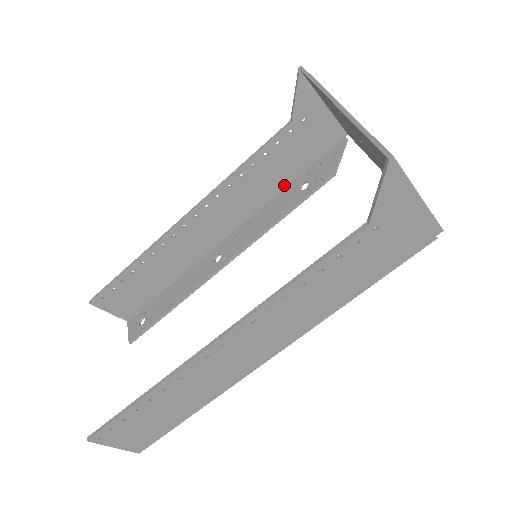
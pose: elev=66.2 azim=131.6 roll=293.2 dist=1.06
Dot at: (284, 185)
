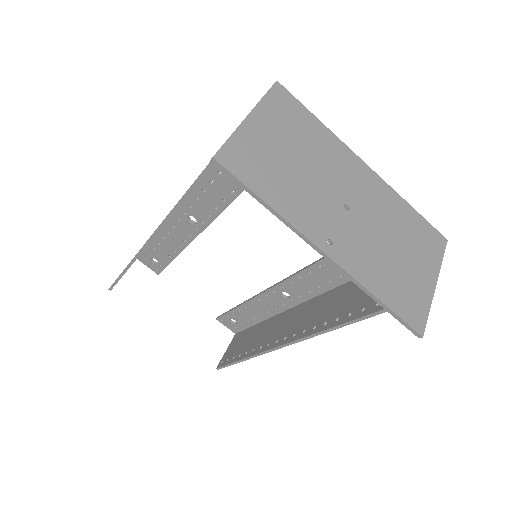
Dot at: occluded
